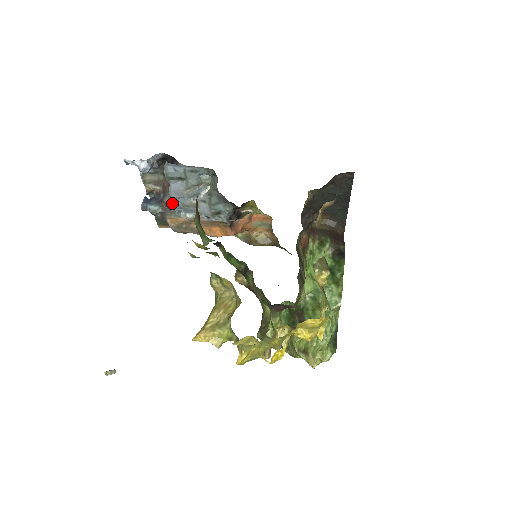
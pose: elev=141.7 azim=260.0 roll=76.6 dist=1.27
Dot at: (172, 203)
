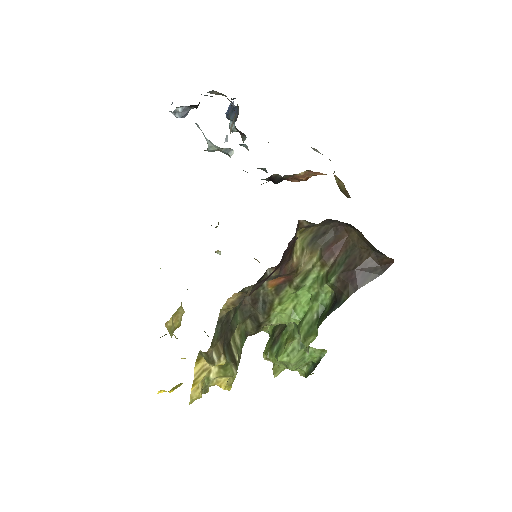
Dot at: occluded
